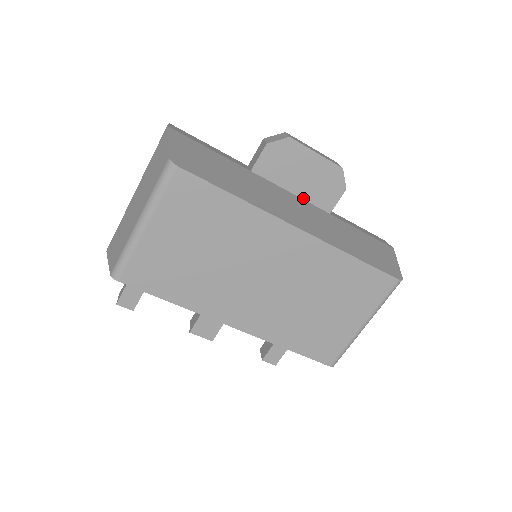
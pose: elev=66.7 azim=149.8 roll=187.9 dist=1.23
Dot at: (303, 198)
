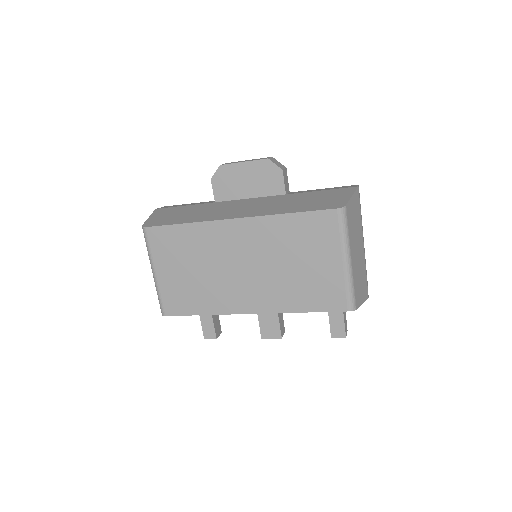
Dot at: (259, 196)
